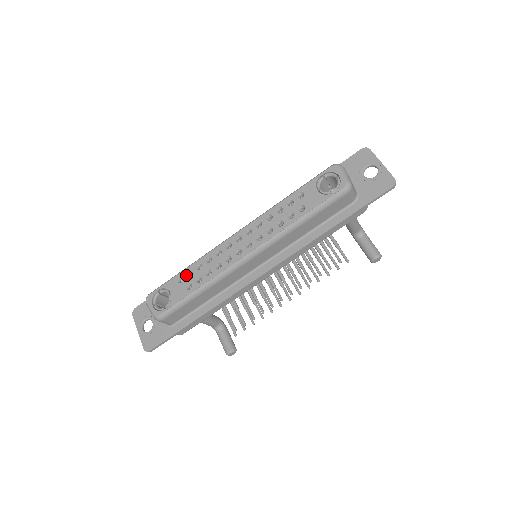
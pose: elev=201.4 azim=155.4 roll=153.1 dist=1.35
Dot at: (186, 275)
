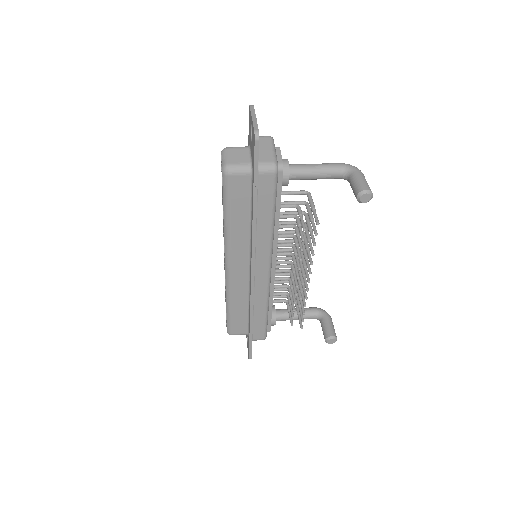
Dot at: occluded
